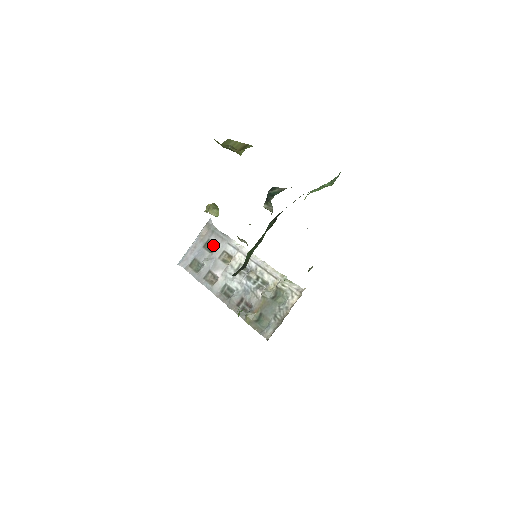
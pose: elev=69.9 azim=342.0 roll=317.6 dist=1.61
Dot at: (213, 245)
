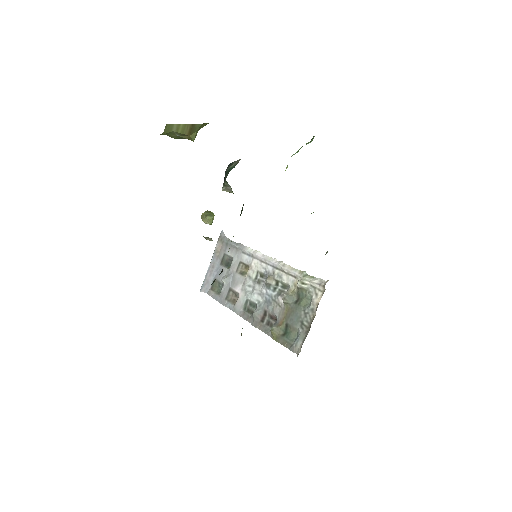
Dot at: (230, 259)
